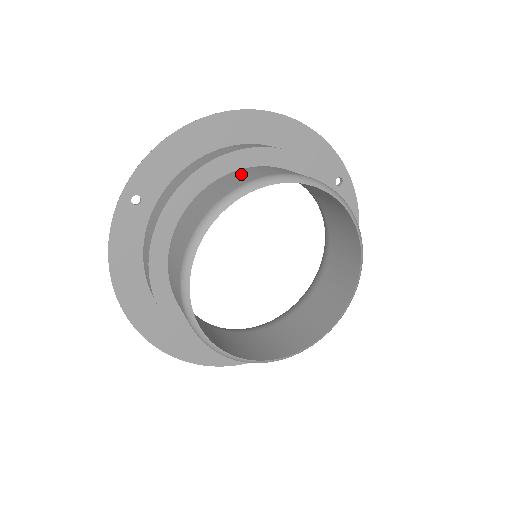
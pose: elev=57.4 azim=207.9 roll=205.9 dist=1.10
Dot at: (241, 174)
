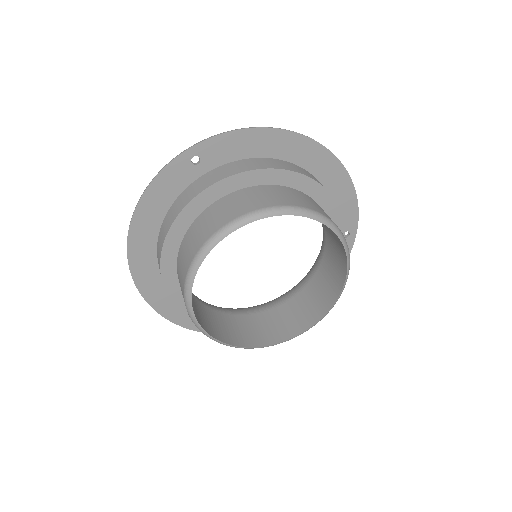
Dot at: (290, 193)
